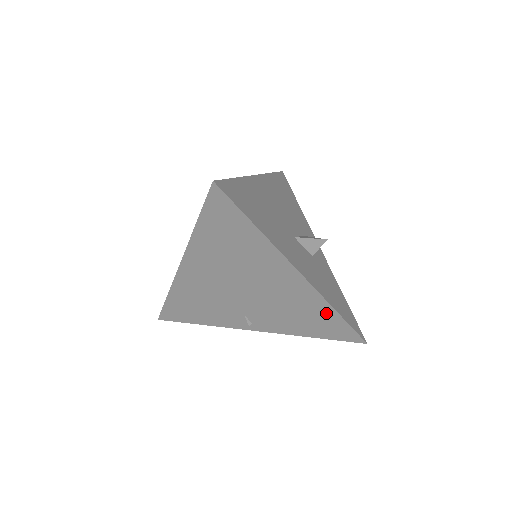
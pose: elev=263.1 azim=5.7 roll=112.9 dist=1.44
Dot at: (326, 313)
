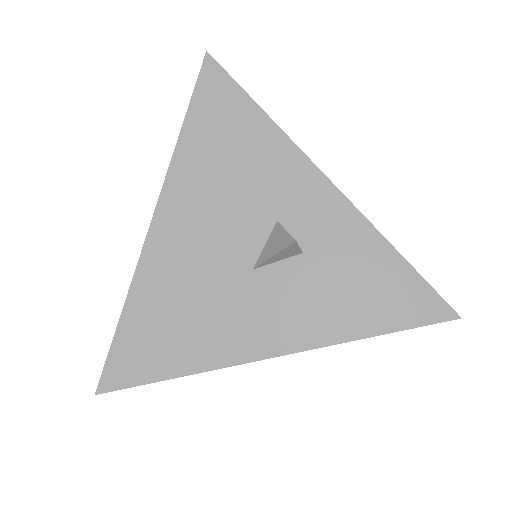
Dot at: occluded
